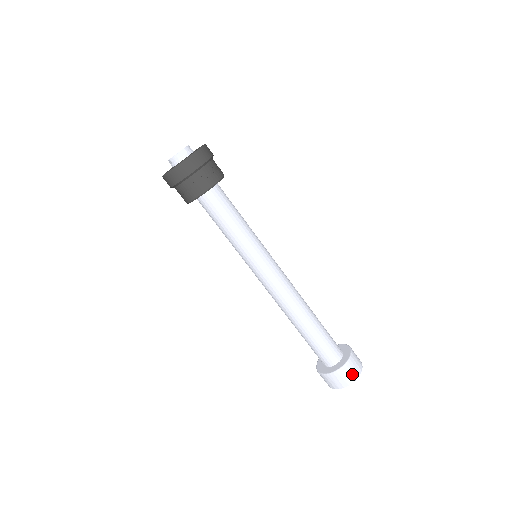
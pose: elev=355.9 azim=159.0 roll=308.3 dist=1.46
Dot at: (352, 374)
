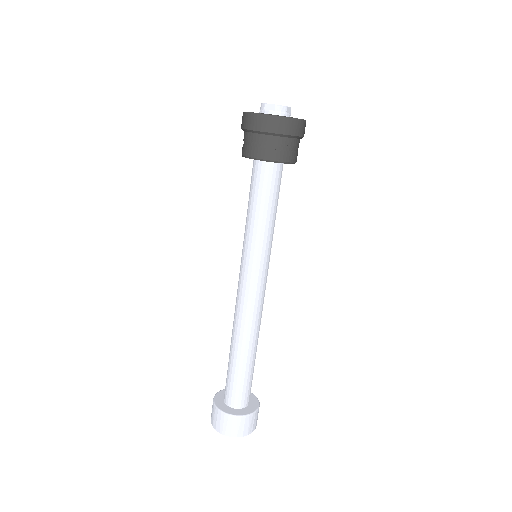
Dot at: (255, 423)
